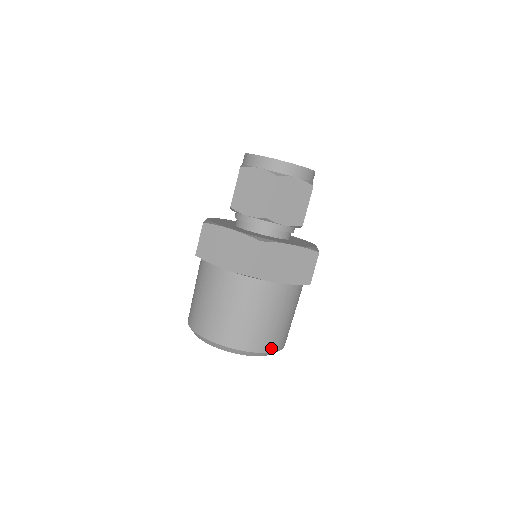
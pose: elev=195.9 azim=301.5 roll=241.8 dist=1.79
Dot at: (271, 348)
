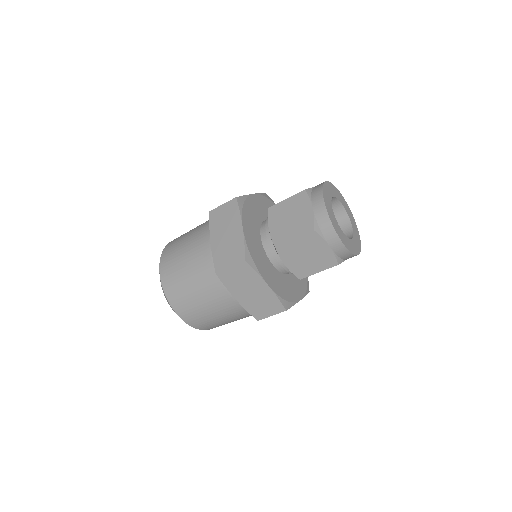
Dot at: occluded
